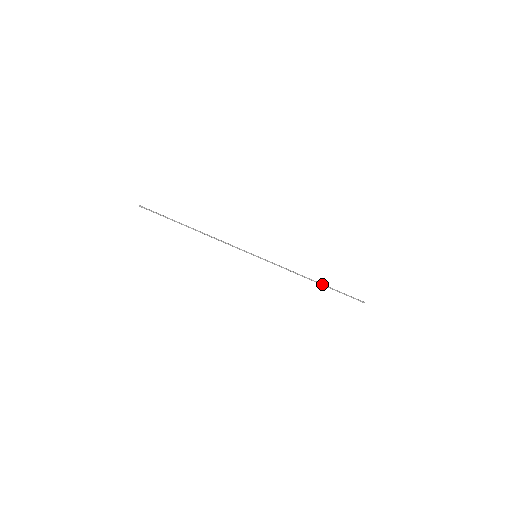
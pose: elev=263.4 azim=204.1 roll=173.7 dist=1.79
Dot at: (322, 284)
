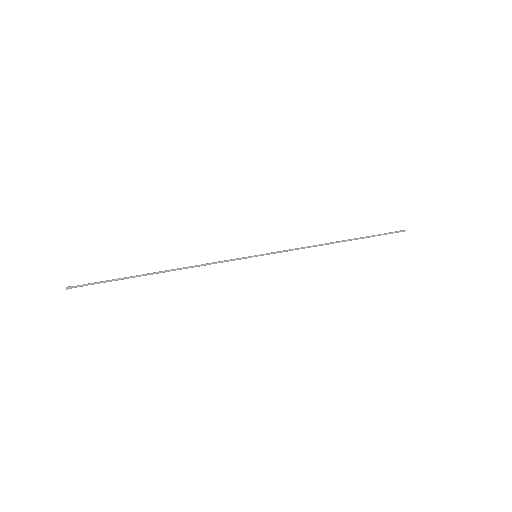
Dot at: (350, 240)
